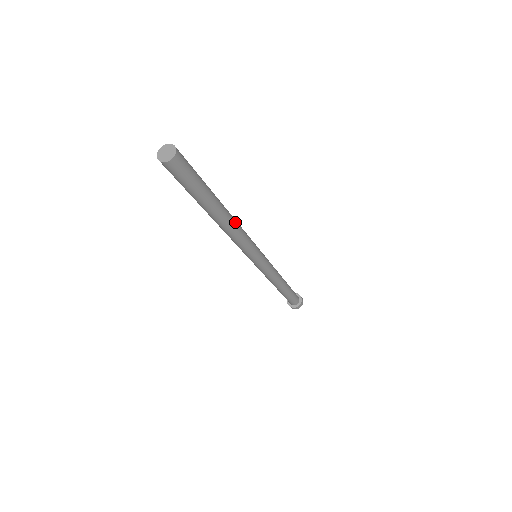
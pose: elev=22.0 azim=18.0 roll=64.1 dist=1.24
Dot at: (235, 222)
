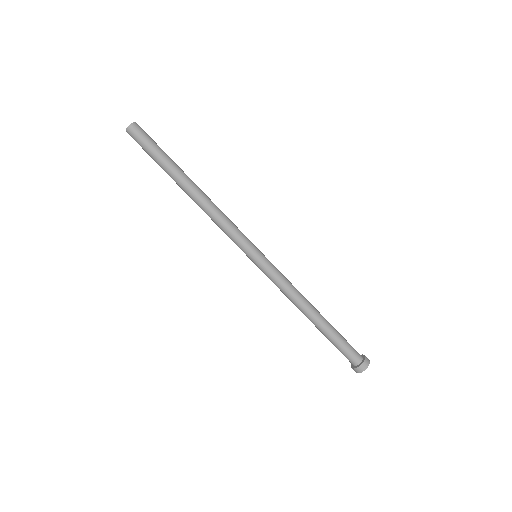
Dot at: (208, 200)
